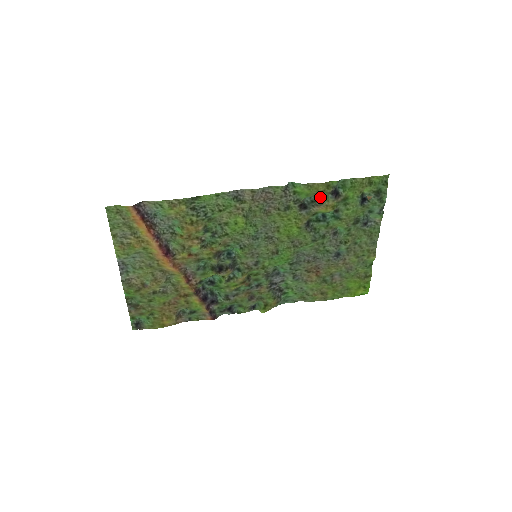
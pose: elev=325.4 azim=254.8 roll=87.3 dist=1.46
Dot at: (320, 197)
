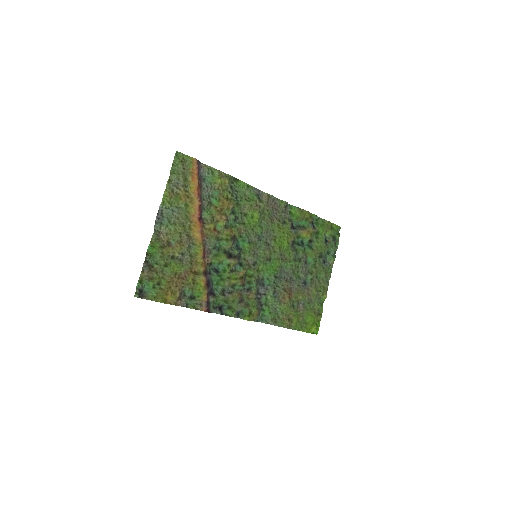
Dot at: (303, 225)
